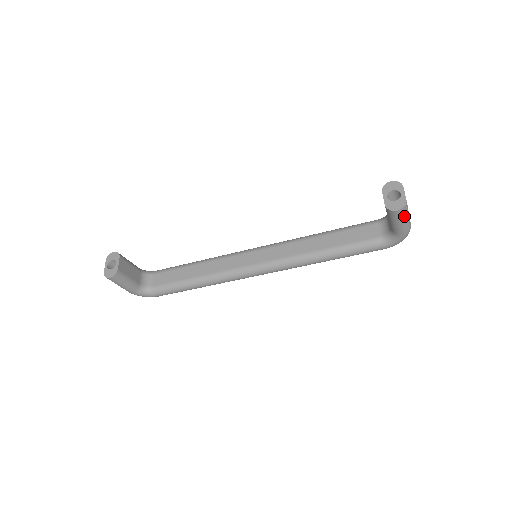
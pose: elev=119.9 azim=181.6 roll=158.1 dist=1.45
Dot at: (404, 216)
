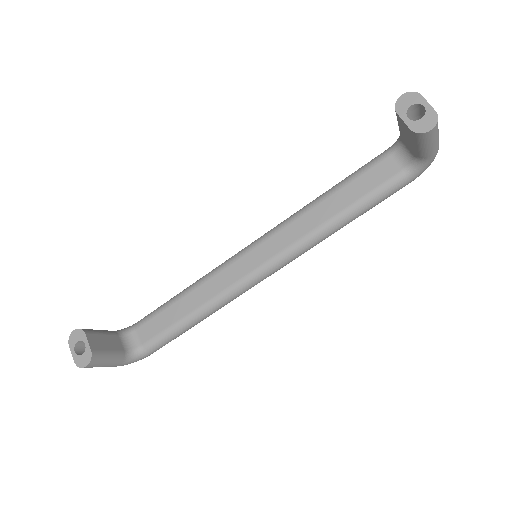
Dot at: (436, 133)
